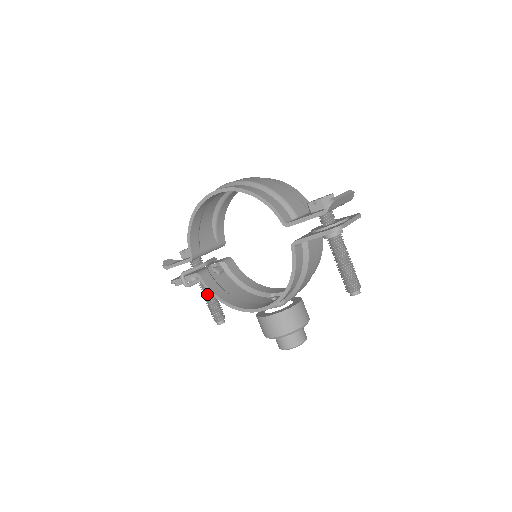
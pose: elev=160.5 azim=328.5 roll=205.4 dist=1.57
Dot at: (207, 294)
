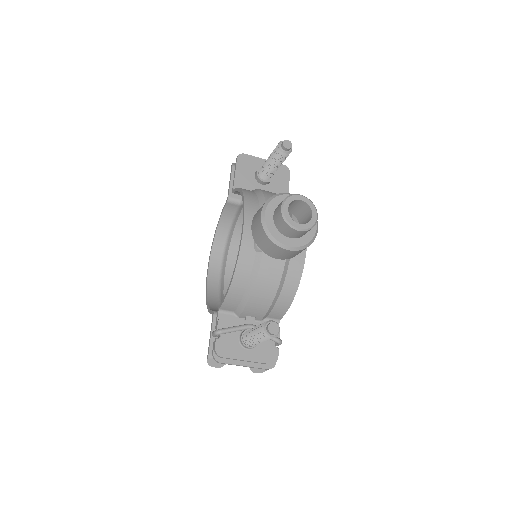
Dot at: (250, 331)
